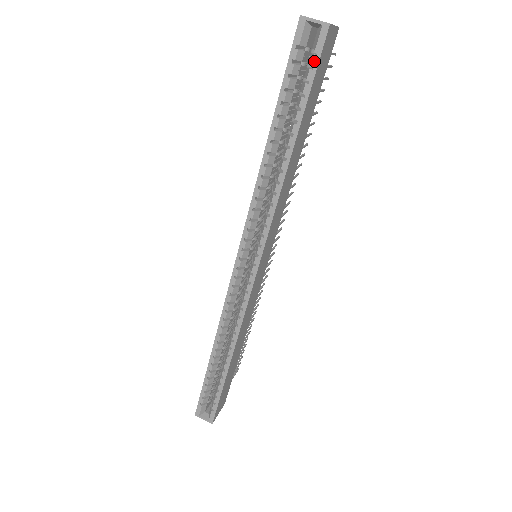
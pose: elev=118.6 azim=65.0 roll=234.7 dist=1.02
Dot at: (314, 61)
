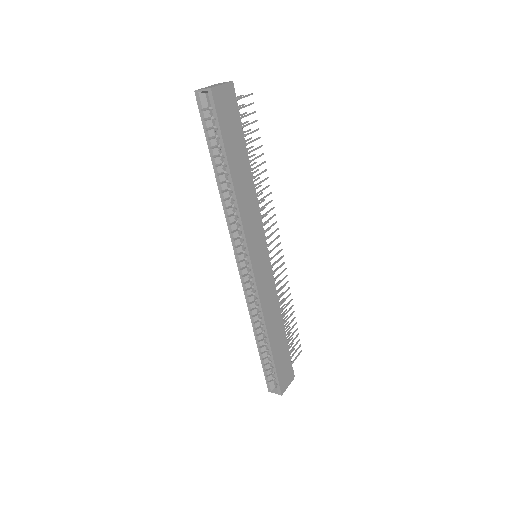
Dot at: (214, 114)
